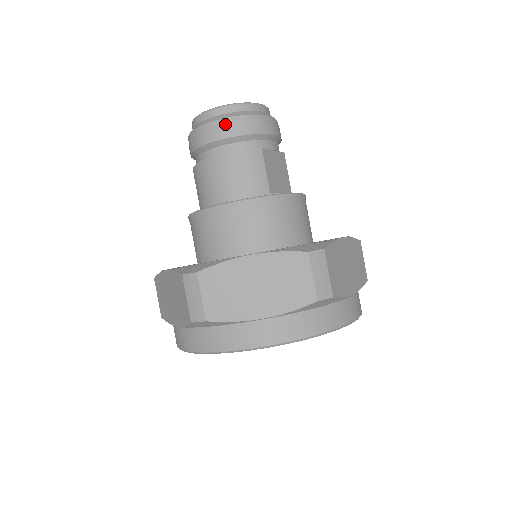
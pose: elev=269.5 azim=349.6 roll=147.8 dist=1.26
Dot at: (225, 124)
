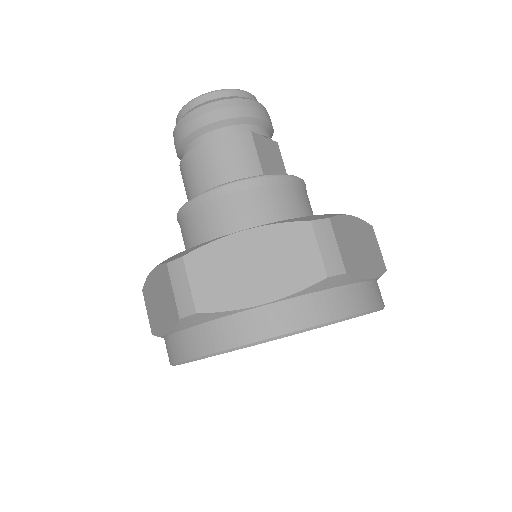
Dot at: (209, 109)
